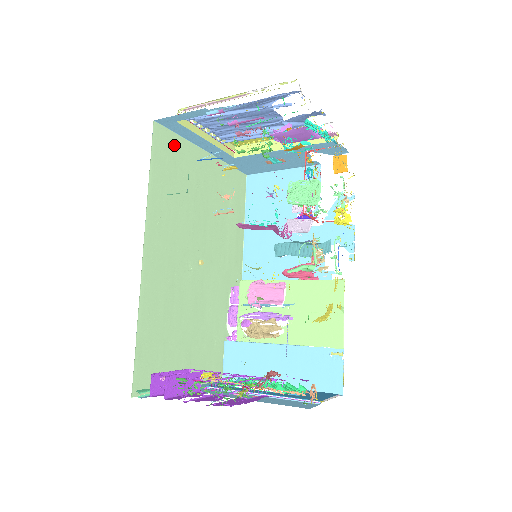
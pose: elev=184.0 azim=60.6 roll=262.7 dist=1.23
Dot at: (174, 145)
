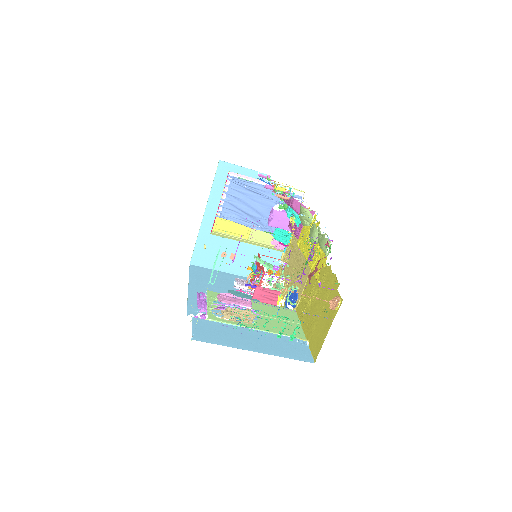
Dot at: occluded
